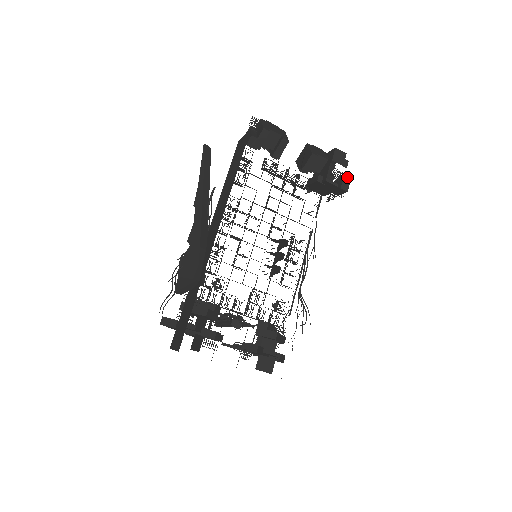
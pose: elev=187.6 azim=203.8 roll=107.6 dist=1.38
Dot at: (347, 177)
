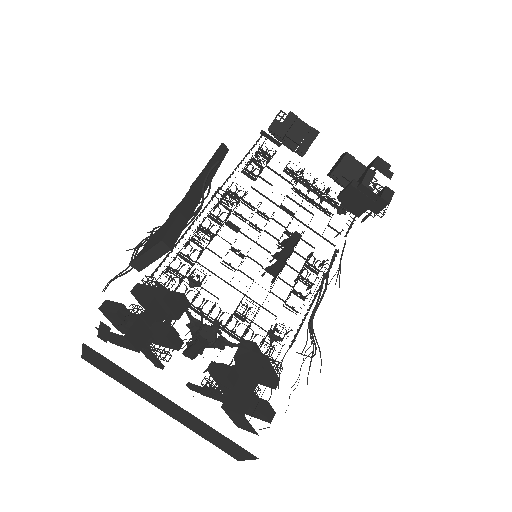
Dot at: occluded
